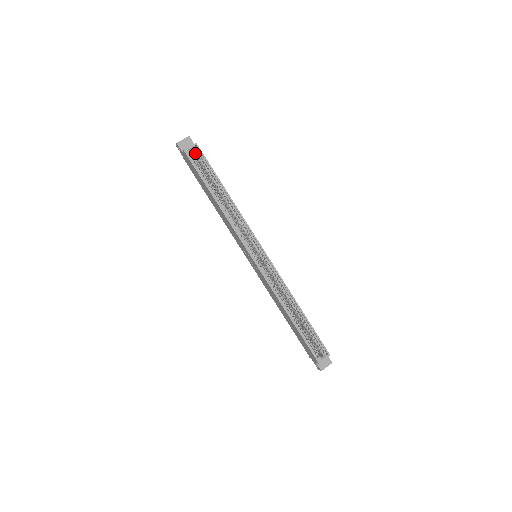
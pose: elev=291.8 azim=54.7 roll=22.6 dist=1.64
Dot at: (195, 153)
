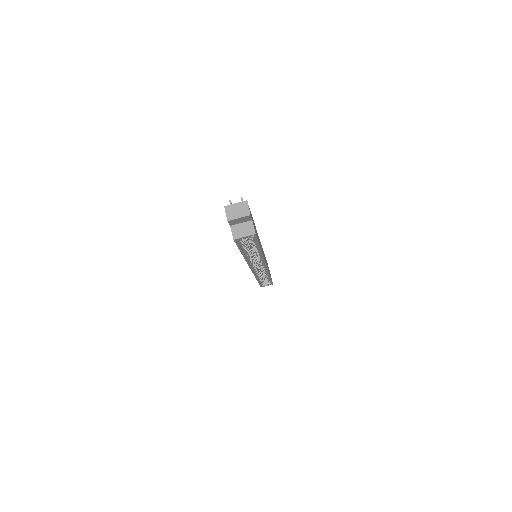
Dot at: occluded
